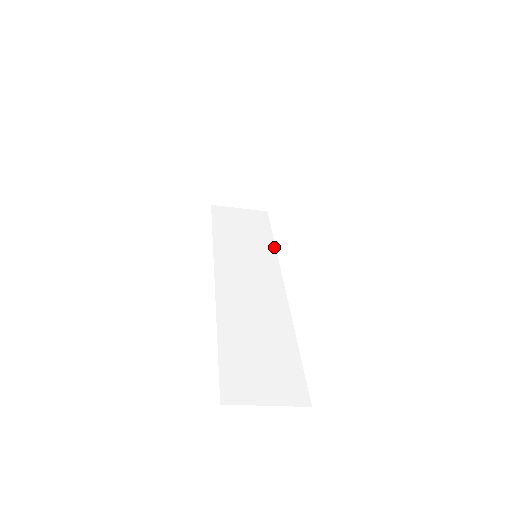
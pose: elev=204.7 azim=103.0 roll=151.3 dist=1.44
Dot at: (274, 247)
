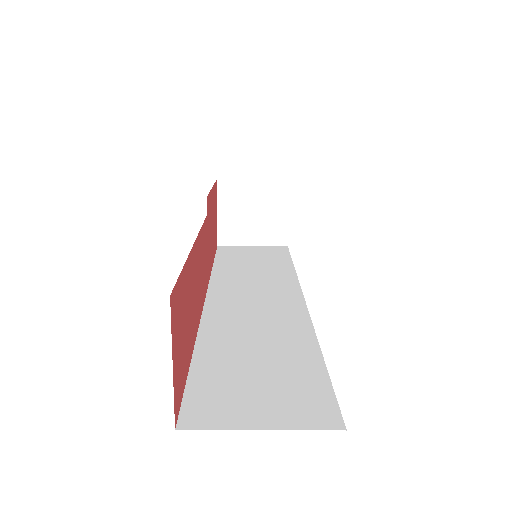
Dot at: (293, 270)
